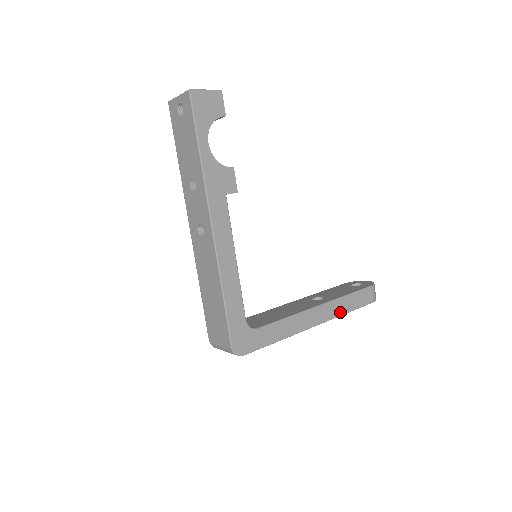
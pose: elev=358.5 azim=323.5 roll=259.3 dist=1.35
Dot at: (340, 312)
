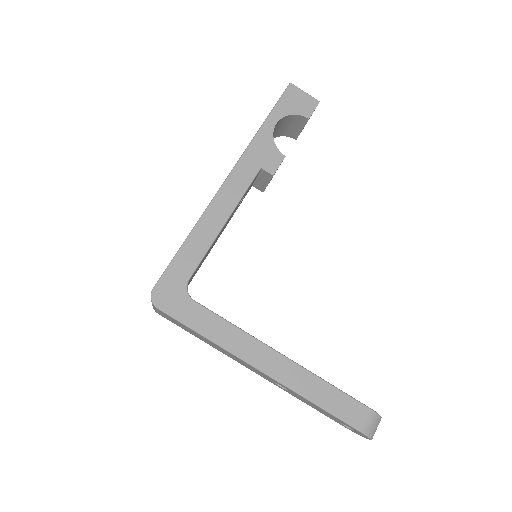
Dot at: (304, 391)
